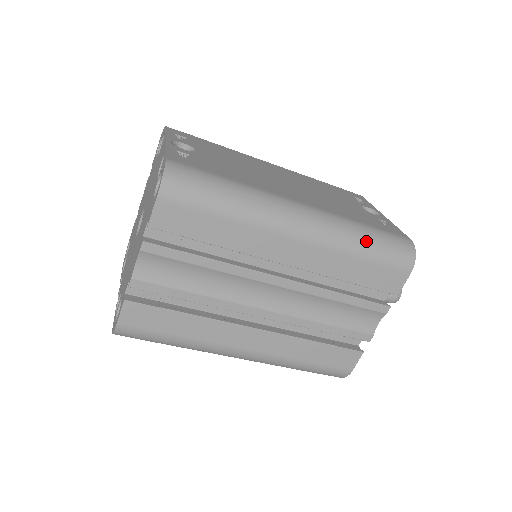
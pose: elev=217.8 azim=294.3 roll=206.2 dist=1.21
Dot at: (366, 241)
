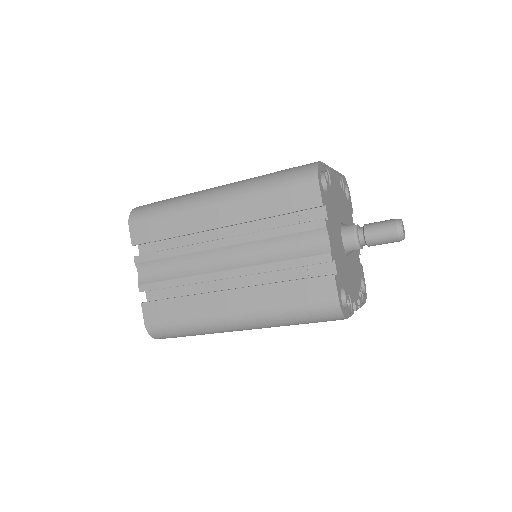
Dot at: (267, 180)
